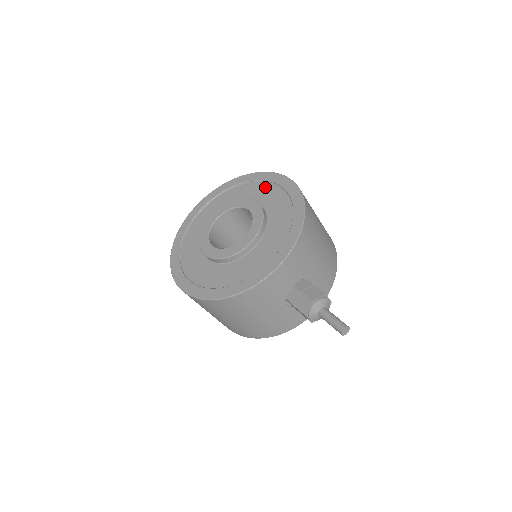
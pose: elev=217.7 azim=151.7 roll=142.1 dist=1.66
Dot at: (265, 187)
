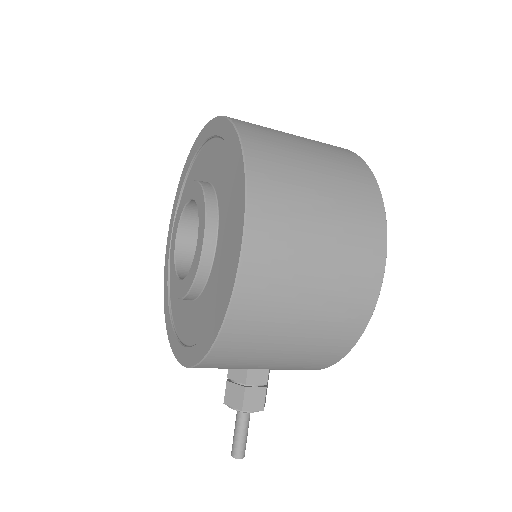
Dot at: (232, 216)
